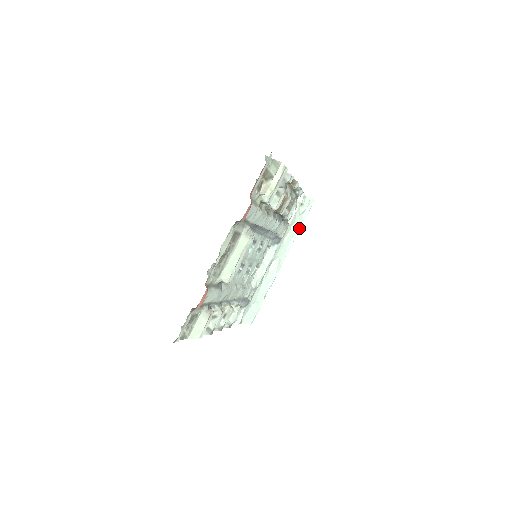
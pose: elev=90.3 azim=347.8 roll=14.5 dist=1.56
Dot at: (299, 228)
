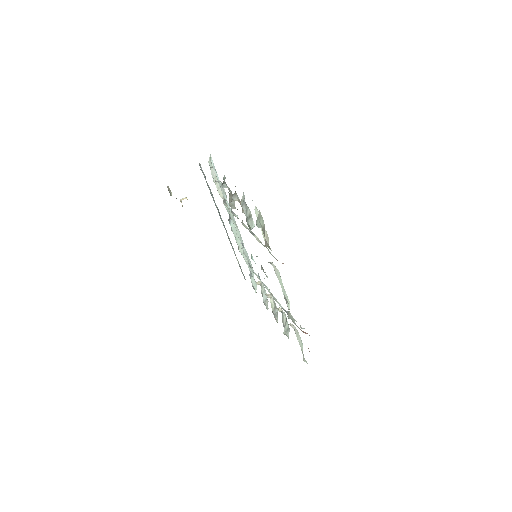
Dot at: occluded
